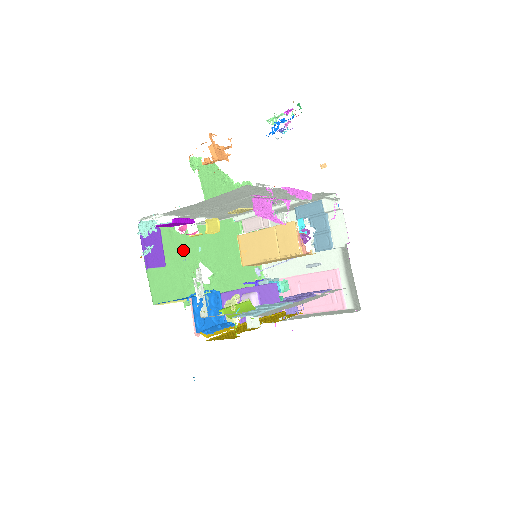
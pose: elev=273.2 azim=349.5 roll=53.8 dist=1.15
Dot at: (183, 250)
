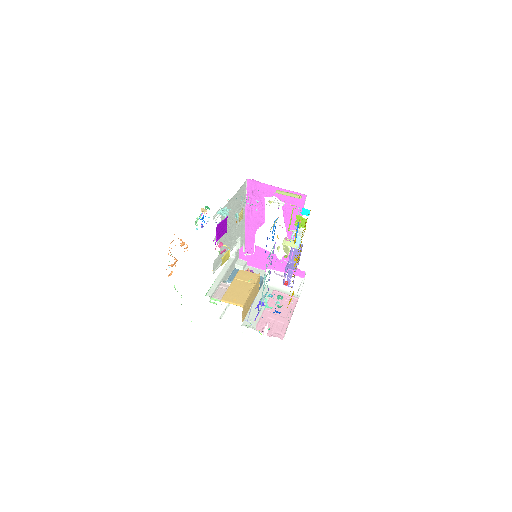
Dot at: occluded
